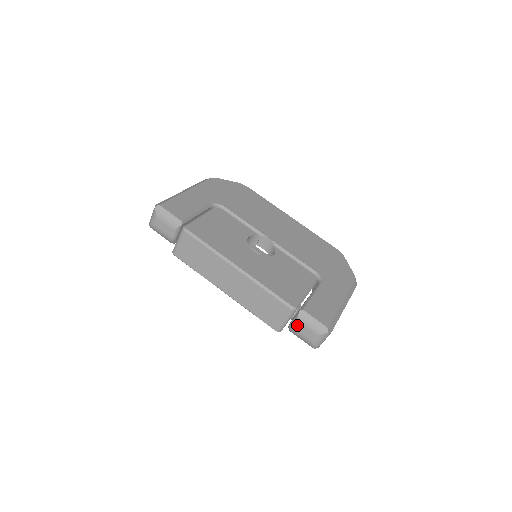
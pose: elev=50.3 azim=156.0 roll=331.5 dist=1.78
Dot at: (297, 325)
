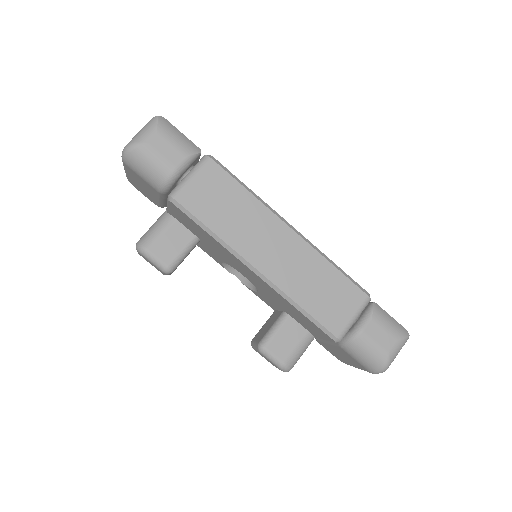
Dot at: (370, 325)
